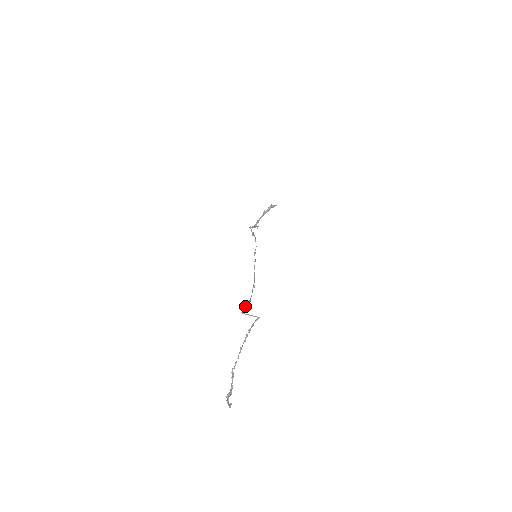
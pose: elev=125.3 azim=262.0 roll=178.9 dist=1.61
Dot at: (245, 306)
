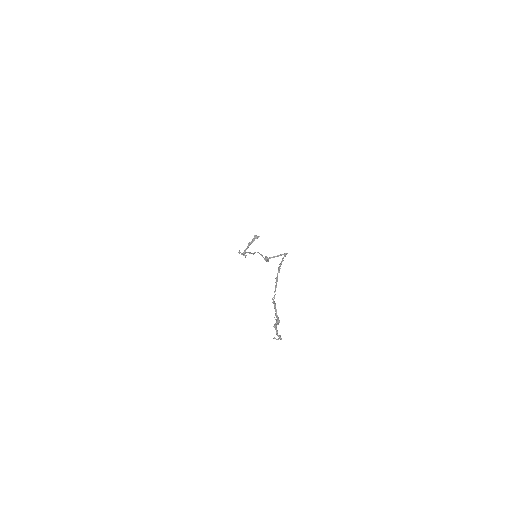
Dot at: (266, 257)
